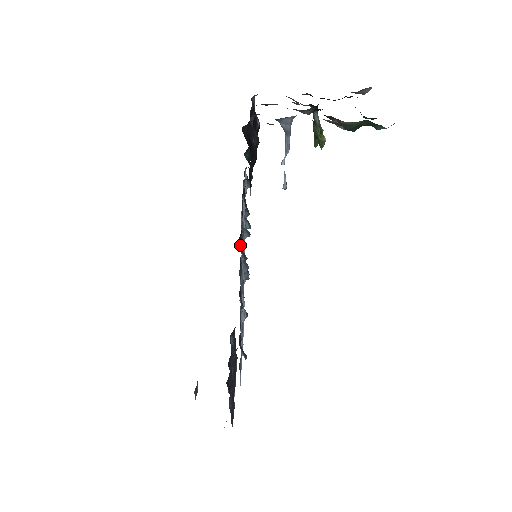
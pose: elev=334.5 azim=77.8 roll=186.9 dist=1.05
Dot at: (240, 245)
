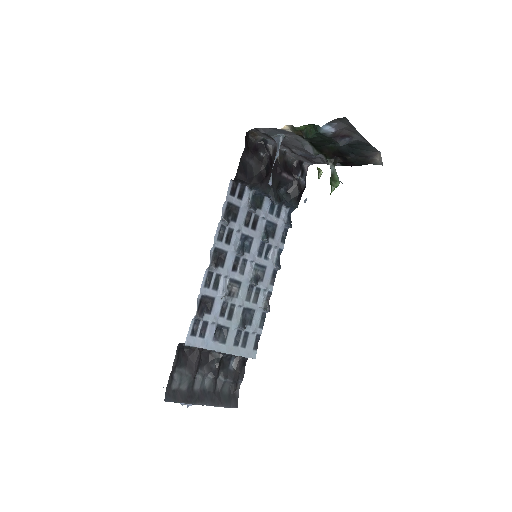
Dot at: (226, 210)
